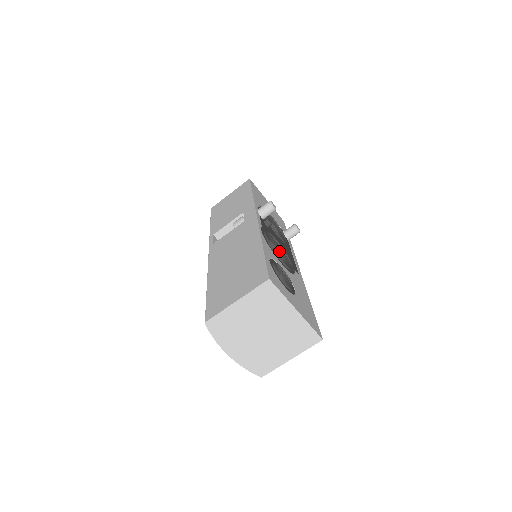
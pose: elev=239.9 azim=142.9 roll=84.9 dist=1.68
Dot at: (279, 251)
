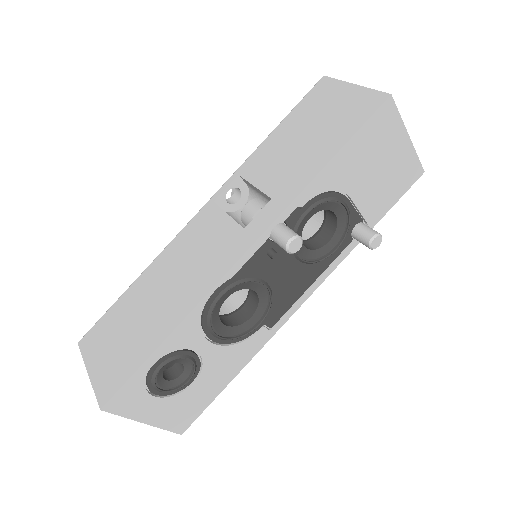
Dot at: (258, 298)
